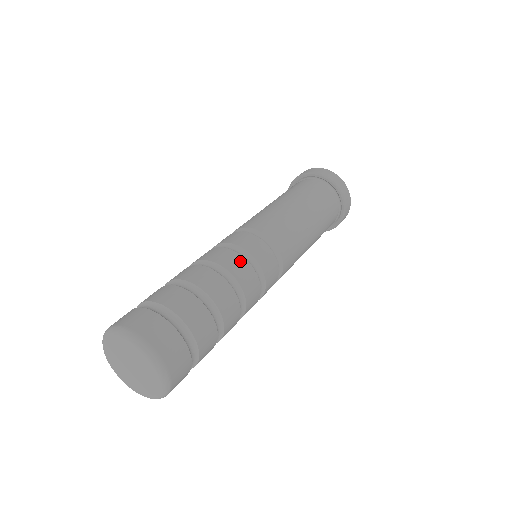
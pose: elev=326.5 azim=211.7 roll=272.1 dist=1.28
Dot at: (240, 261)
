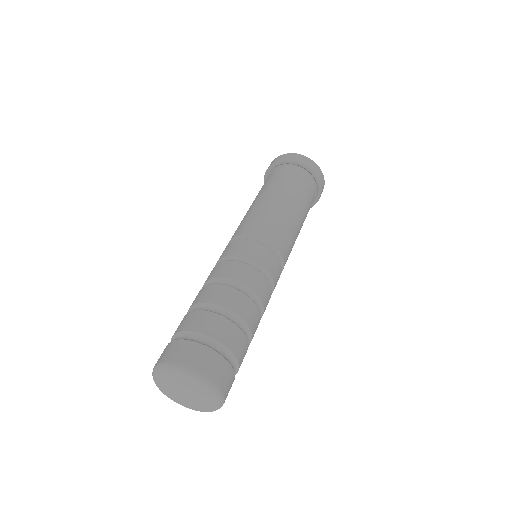
Dot at: (267, 288)
